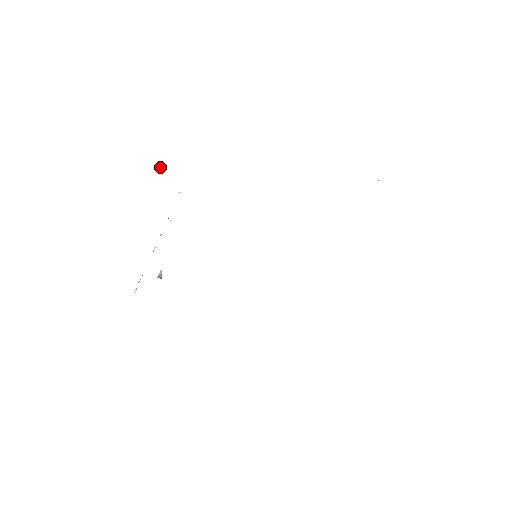
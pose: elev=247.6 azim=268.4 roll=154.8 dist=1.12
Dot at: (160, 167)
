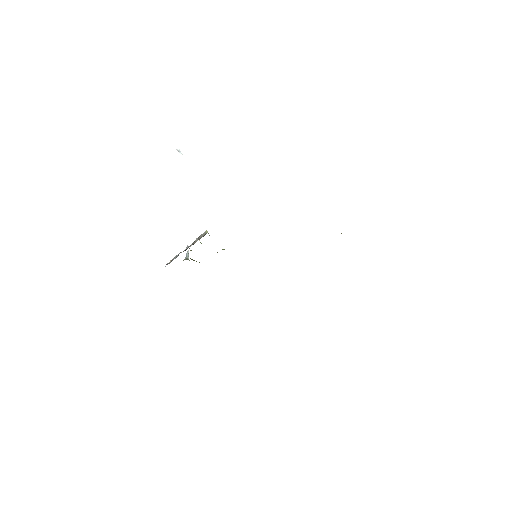
Dot at: occluded
